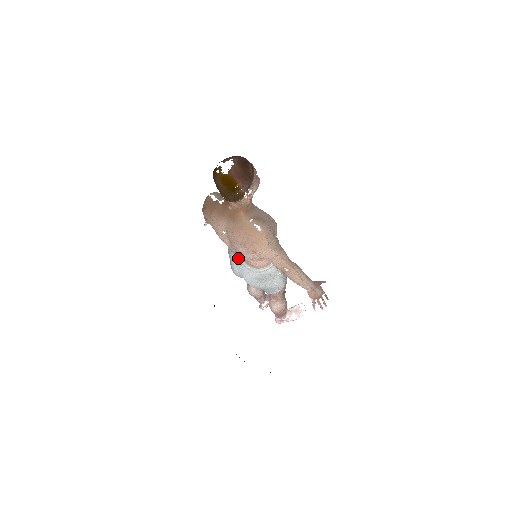
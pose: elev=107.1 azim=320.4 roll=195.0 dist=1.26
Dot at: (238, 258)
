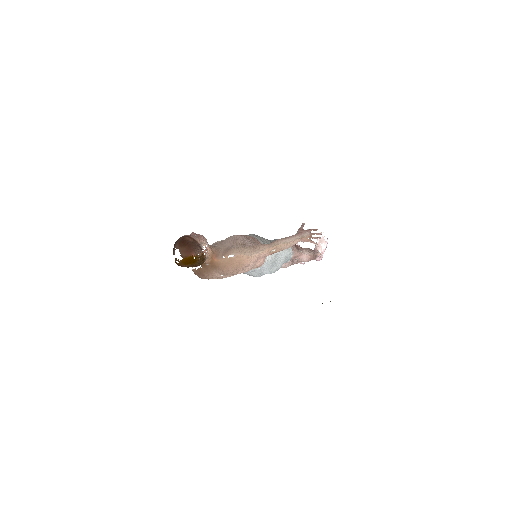
Dot at: (248, 271)
